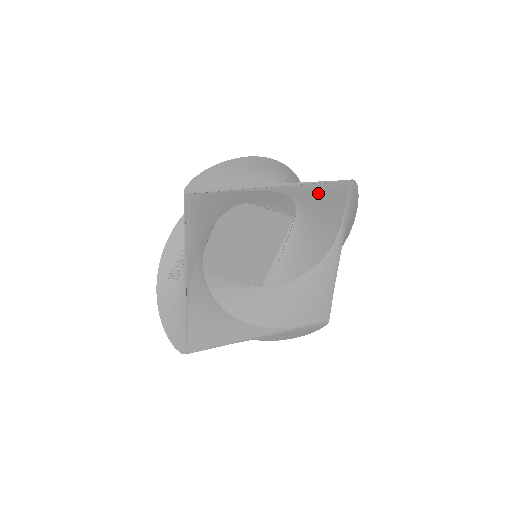
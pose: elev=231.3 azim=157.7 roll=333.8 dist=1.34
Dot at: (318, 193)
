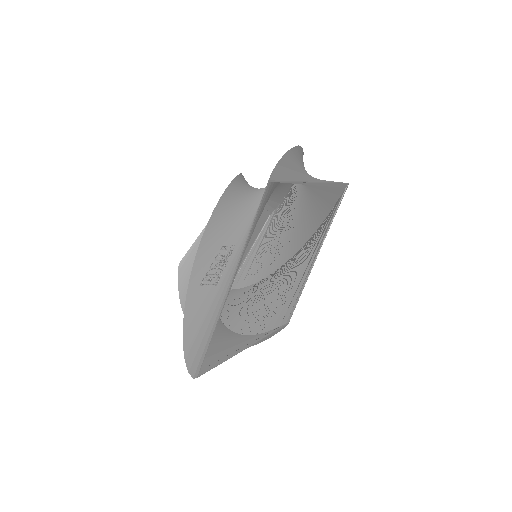
Dot at: (328, 193)
